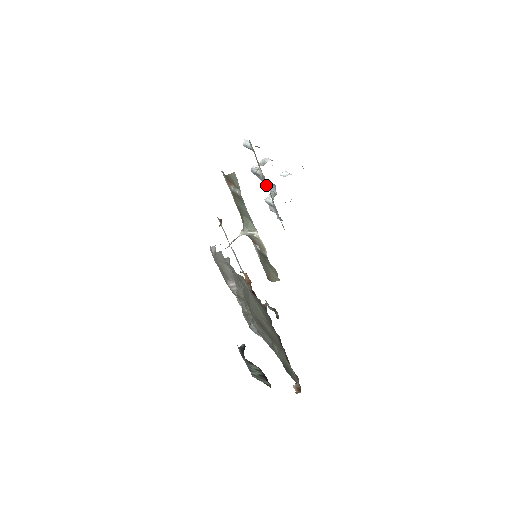
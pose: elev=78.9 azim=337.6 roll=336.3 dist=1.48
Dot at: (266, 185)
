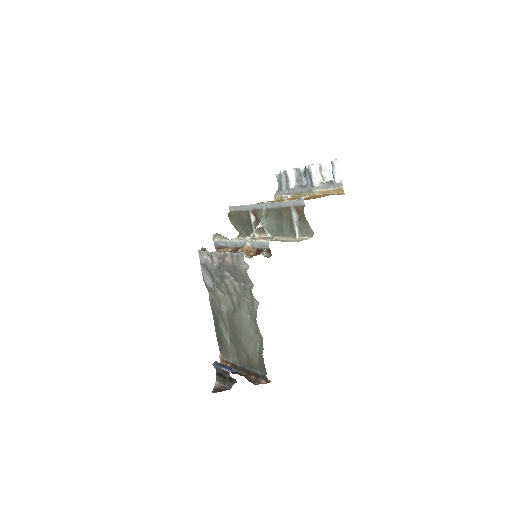
Dot at: (306, 189)
